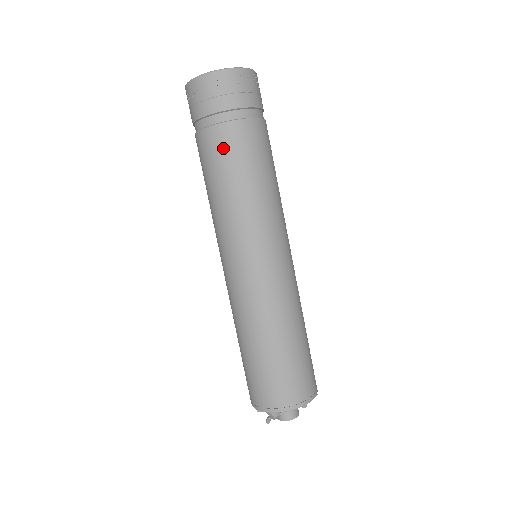
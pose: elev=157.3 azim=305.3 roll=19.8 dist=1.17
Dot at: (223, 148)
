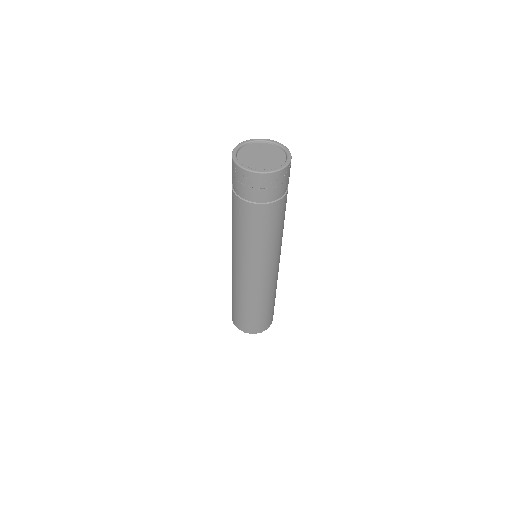
Dot at: (233, 205)
